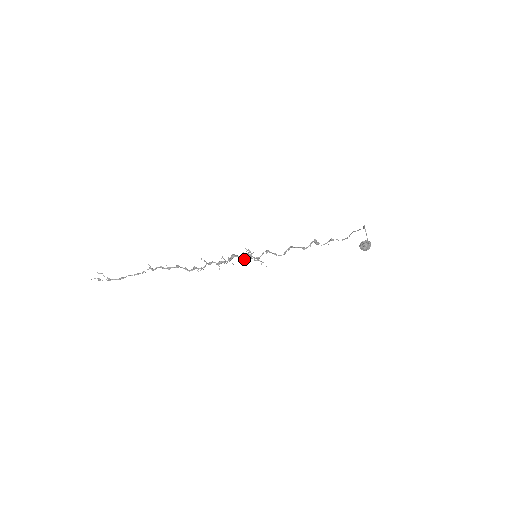
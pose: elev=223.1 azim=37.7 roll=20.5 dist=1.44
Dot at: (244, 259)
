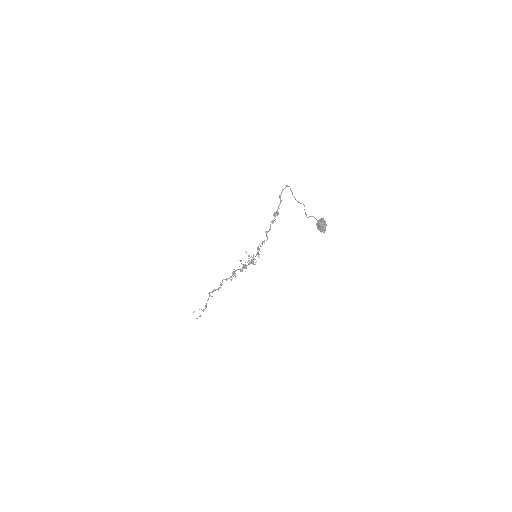
Dot at: (253, 264)
